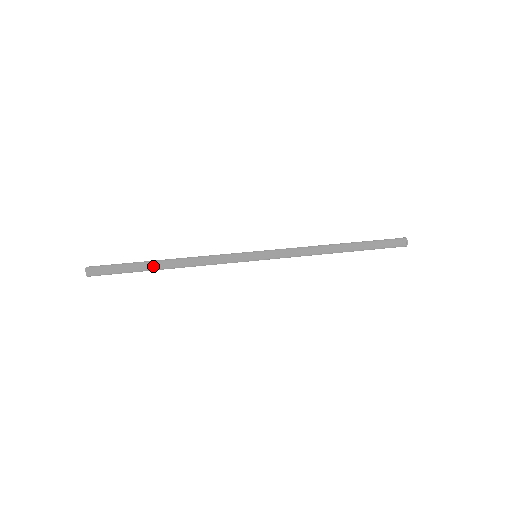
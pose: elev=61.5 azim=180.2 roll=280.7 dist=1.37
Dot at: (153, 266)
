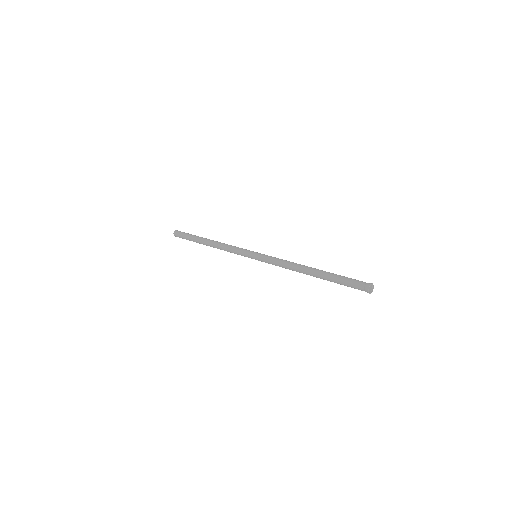
Dot at: (201, 242)
